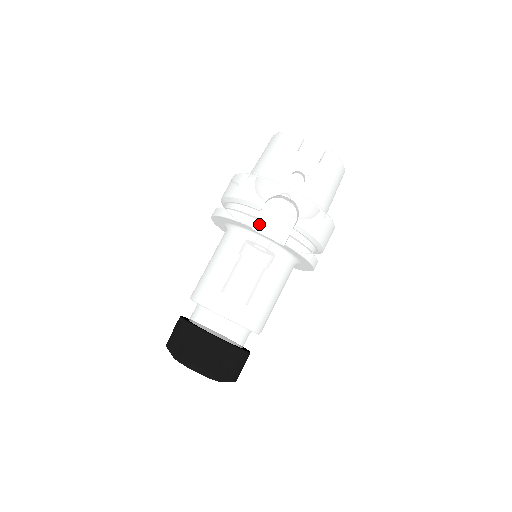
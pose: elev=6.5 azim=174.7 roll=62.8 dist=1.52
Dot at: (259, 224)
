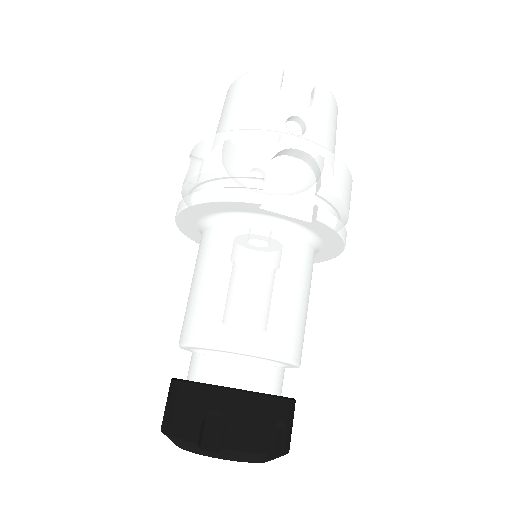
Dot at: (267, 199)
